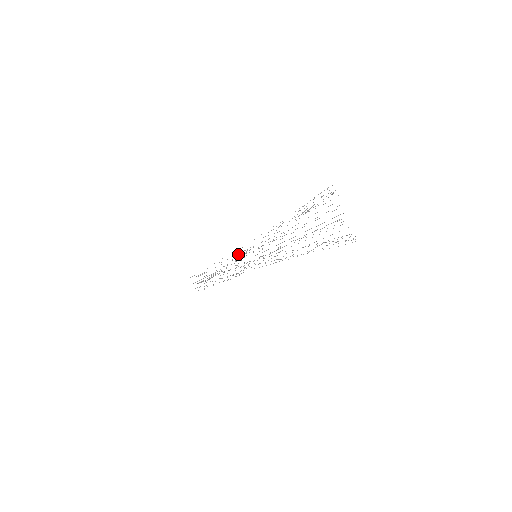
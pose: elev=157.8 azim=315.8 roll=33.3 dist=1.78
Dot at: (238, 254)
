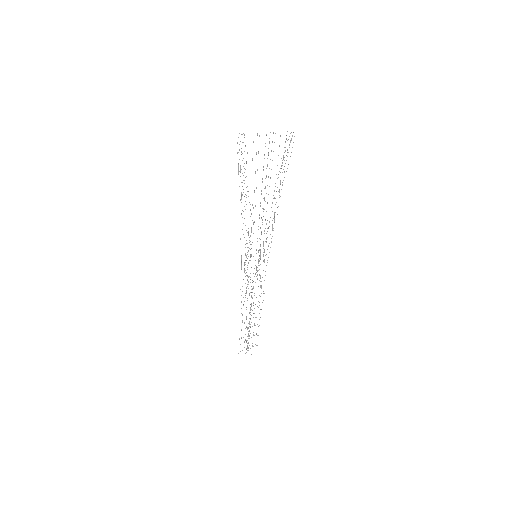
Dot at: occluded
